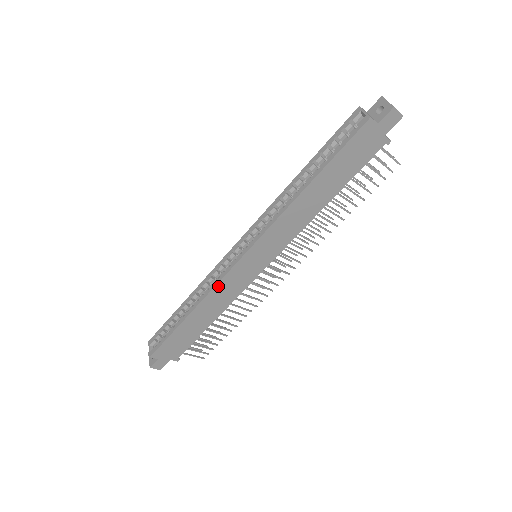
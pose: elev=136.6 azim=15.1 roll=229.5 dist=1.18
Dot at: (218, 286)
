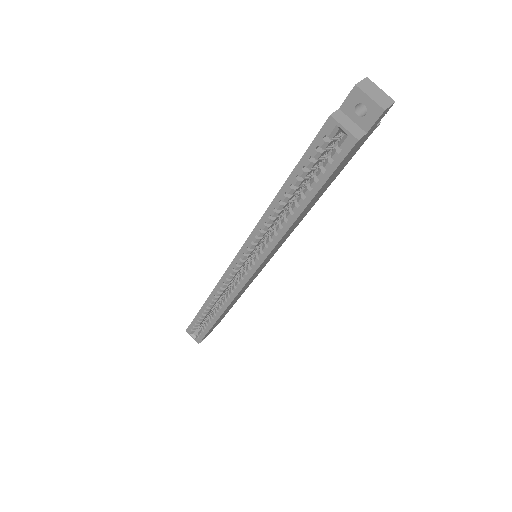
Dot at: (235, 297)
